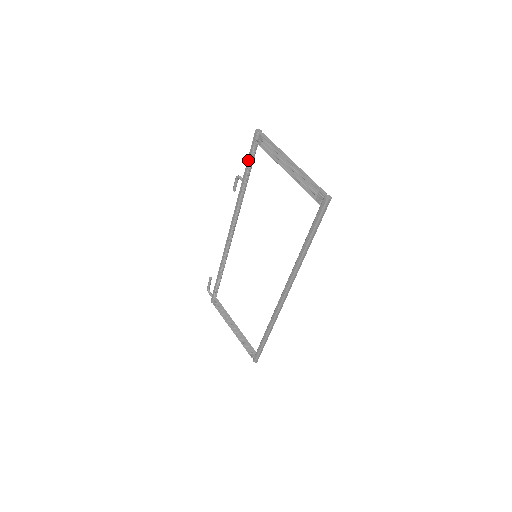
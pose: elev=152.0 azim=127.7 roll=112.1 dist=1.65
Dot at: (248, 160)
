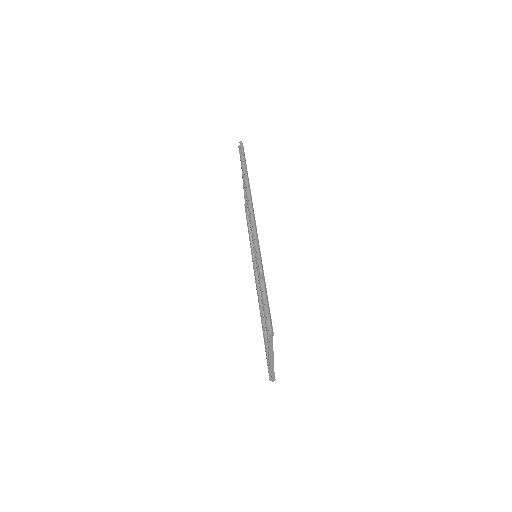
Dot at: (262, 304)
